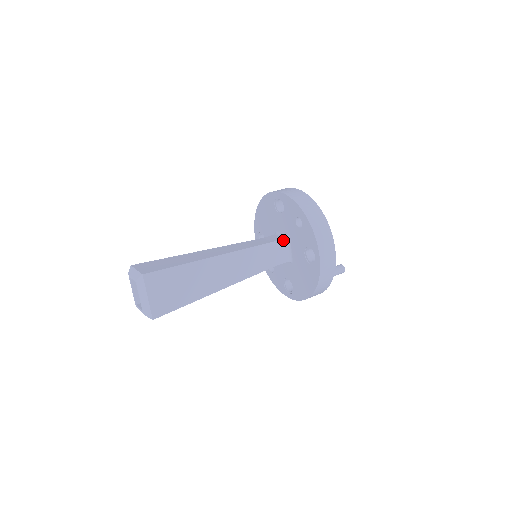
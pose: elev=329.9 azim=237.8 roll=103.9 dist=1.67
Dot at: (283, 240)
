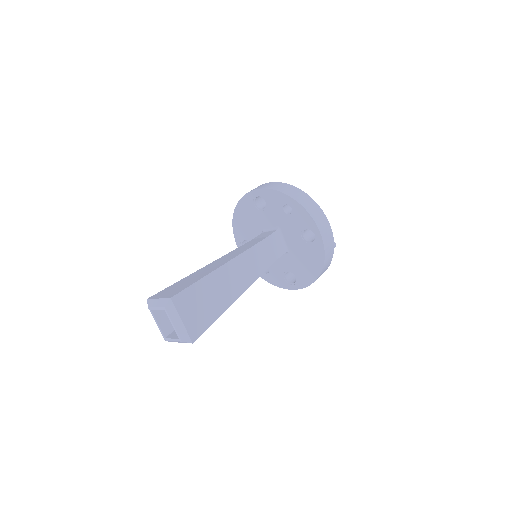
Dot at: (275, 233)
